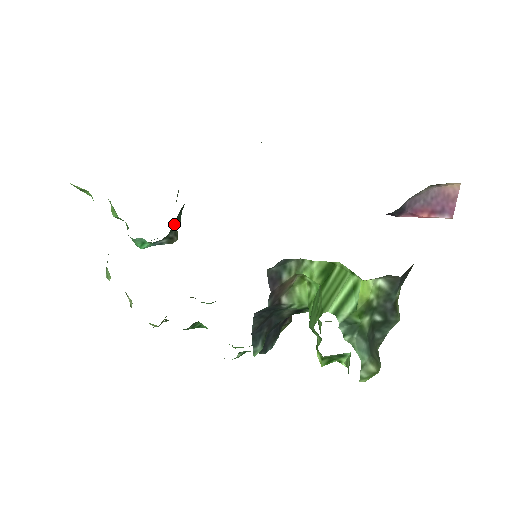
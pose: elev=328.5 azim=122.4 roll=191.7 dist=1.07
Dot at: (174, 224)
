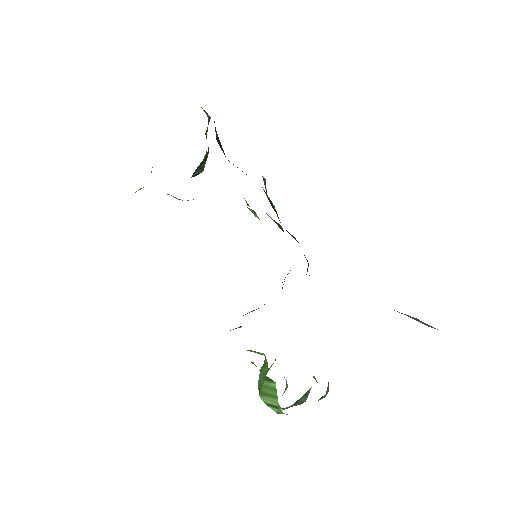
Dot at: (198, 166)
